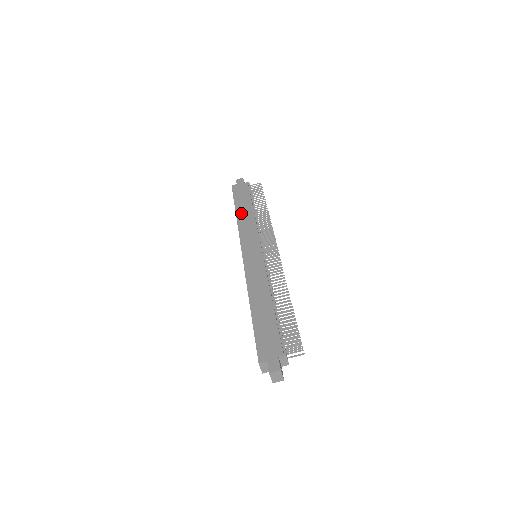
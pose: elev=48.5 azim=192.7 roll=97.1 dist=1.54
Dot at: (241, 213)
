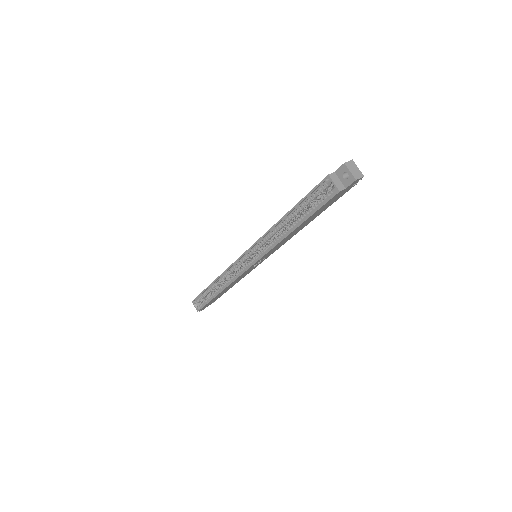
Dot at: occluded
